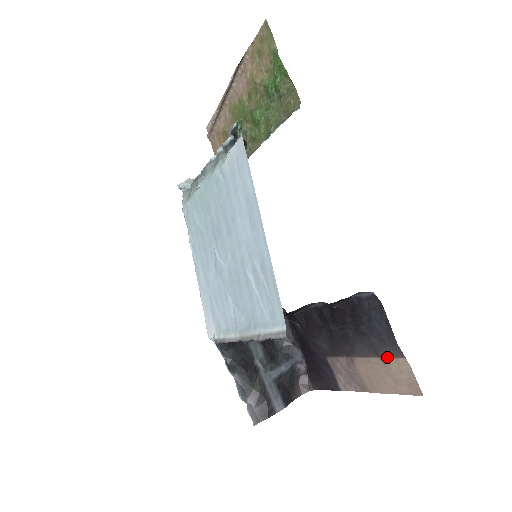
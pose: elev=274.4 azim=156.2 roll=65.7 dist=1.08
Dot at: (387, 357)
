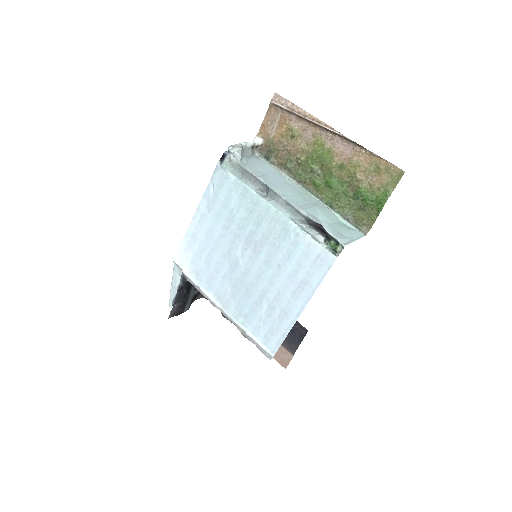
Dot at: (283, 346)
